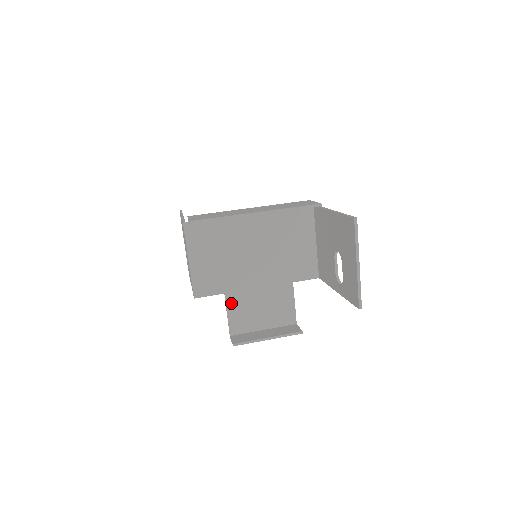
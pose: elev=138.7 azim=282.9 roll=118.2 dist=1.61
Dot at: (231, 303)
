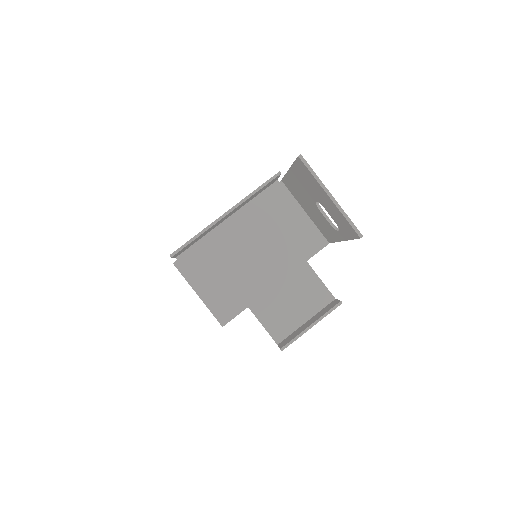
Dot at: (259, 313)
